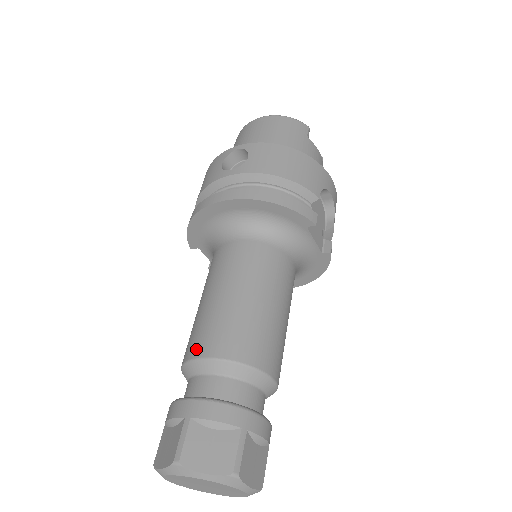
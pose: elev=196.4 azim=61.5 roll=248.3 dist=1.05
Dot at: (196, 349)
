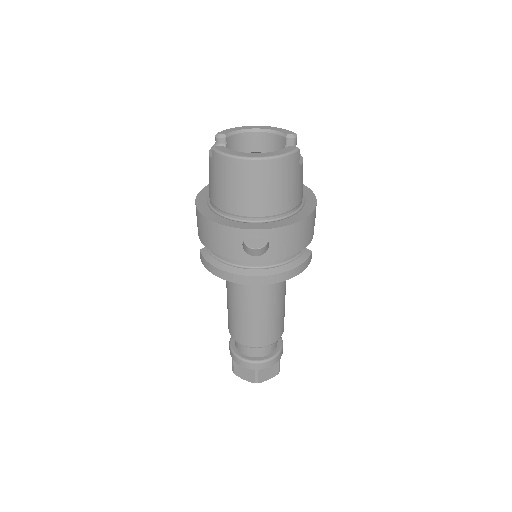
Dot at: (249, 343)
